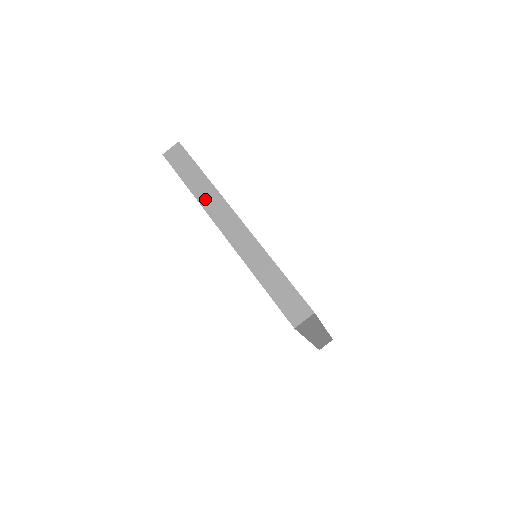
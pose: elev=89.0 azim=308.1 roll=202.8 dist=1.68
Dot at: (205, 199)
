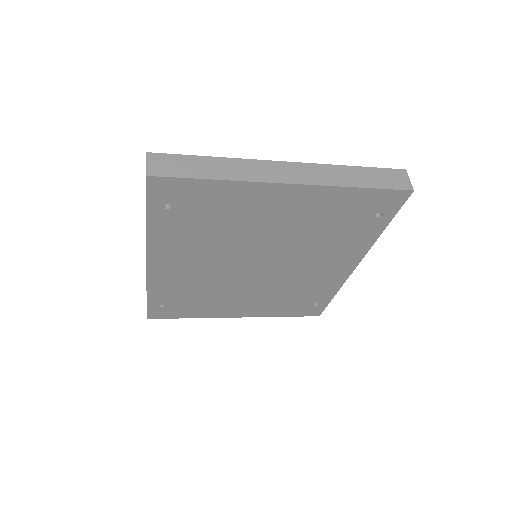
Dot at: occluded
